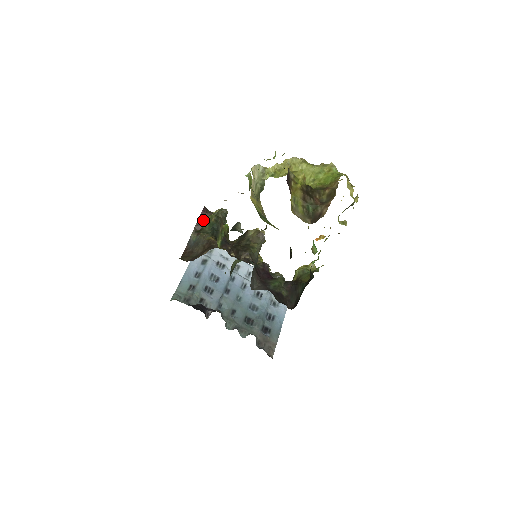
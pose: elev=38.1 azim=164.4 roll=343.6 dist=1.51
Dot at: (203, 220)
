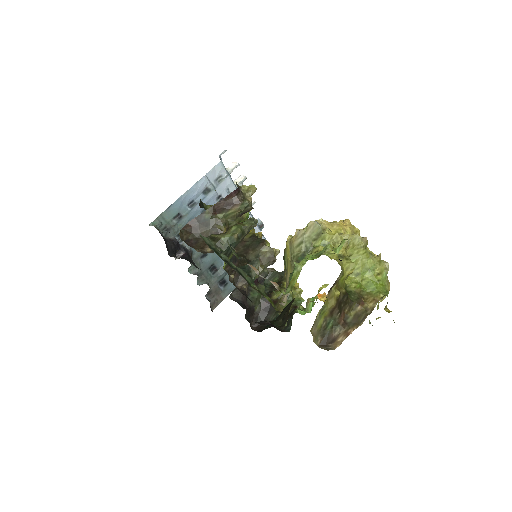
Dot at: (228, 202)
